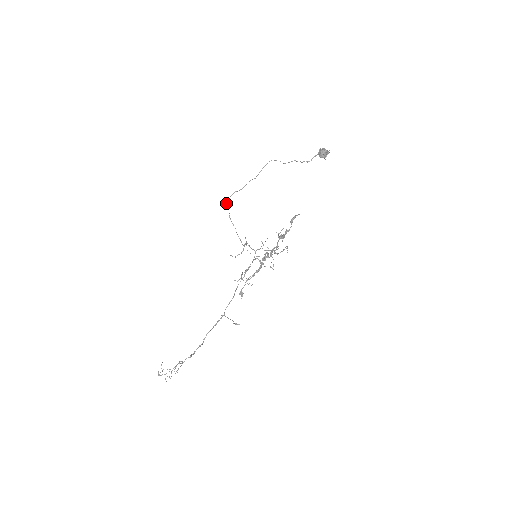
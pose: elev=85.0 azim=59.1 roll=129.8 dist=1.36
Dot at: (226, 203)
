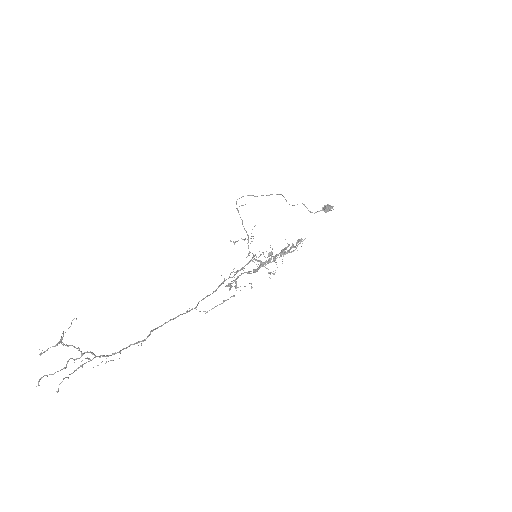
Dot at: occluded
